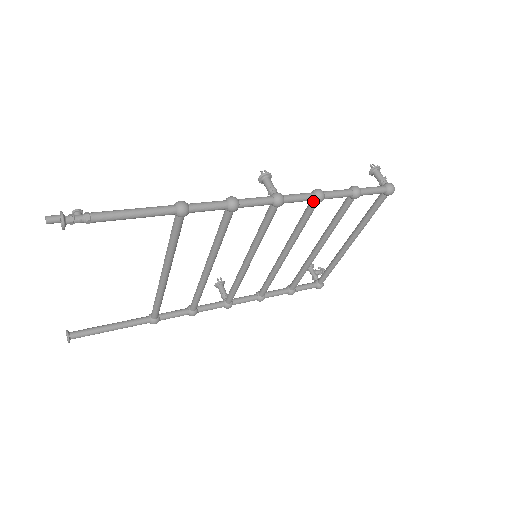
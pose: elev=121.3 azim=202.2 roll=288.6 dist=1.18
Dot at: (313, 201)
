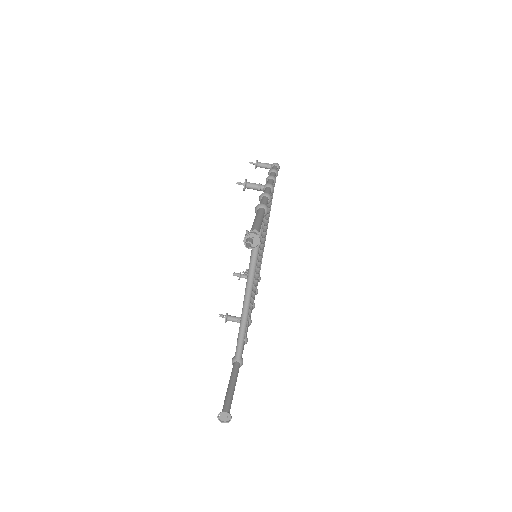
Dot at: occluded
